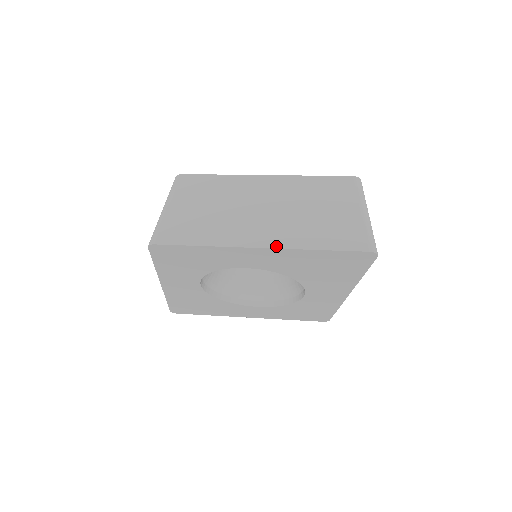
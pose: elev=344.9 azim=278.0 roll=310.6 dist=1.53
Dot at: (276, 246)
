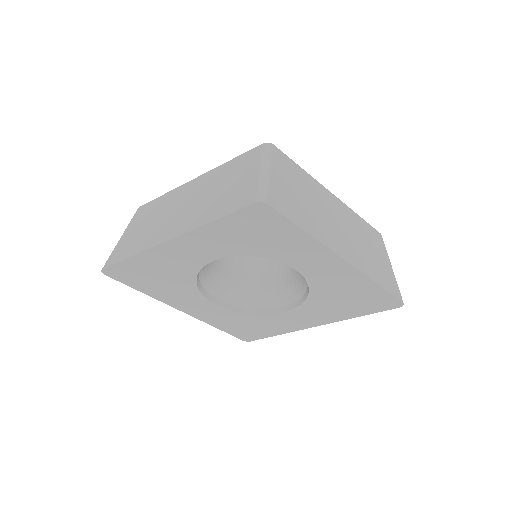
Dot at: (354, 265)
